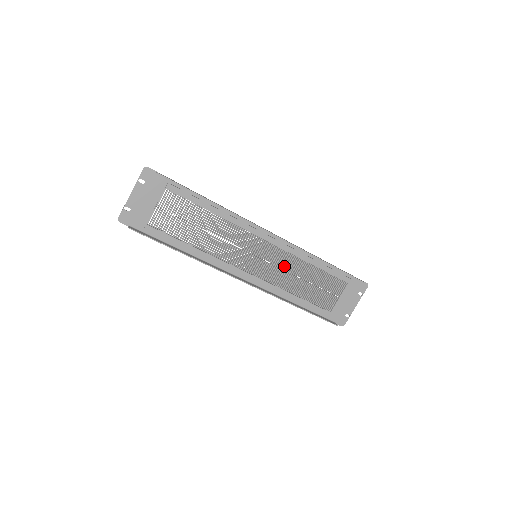
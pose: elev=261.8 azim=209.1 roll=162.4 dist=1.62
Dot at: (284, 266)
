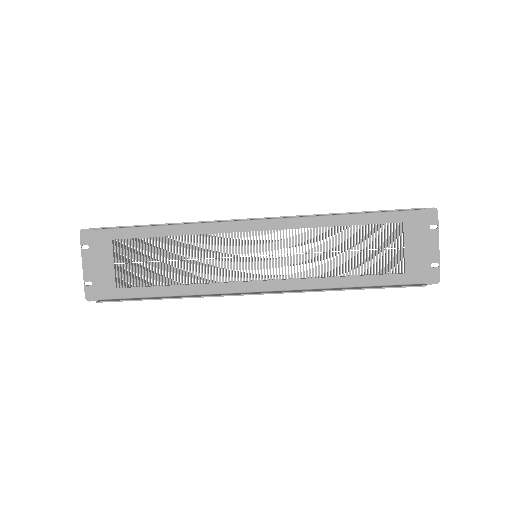
Dot at: (299, 249)
